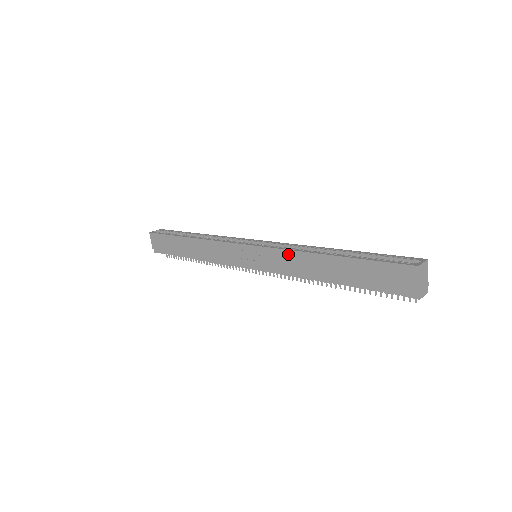
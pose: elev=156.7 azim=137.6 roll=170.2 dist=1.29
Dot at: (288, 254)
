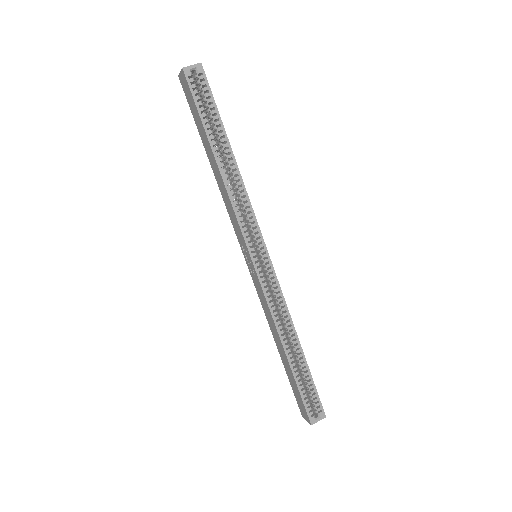
Dot at: (269, 311)
